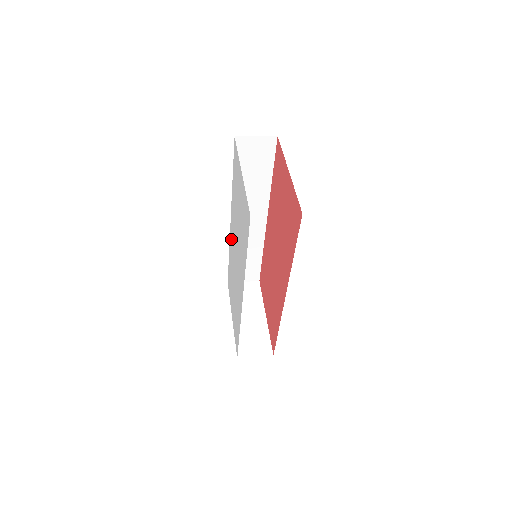
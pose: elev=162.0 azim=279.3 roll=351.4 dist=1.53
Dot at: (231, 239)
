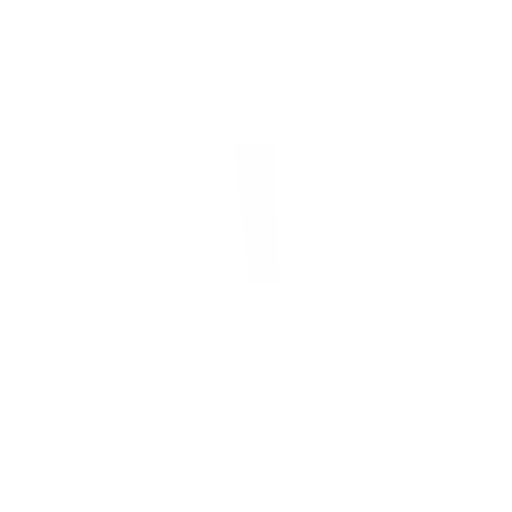
Dot at: occluded
